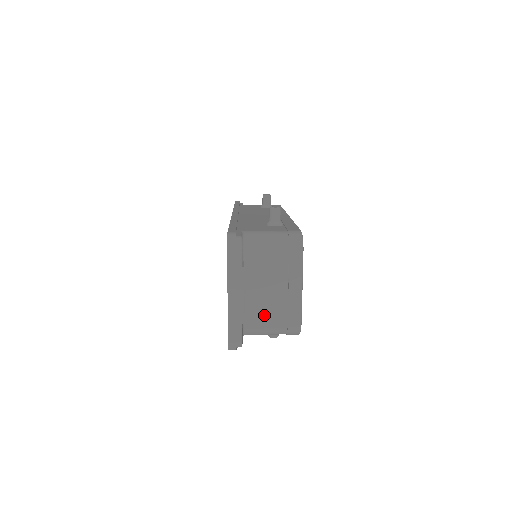
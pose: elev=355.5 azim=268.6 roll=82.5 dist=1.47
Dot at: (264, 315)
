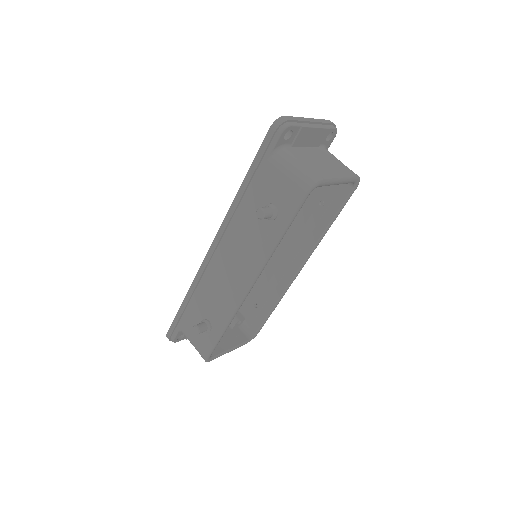
Dot at: occluded
